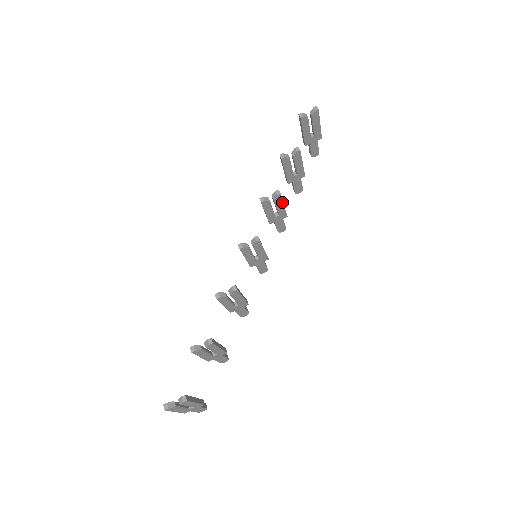
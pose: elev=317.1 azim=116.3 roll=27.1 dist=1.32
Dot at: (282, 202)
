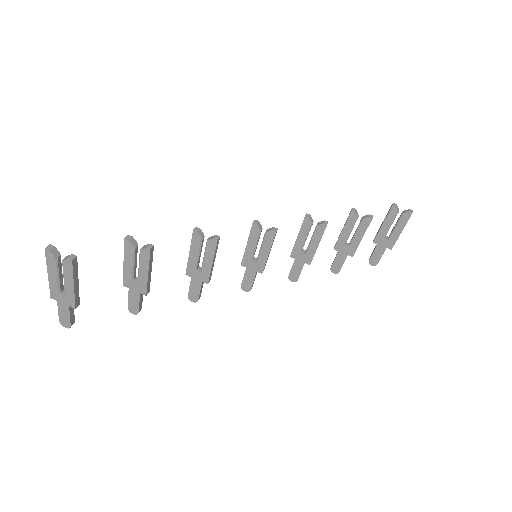
Dot at: (320, 239)
